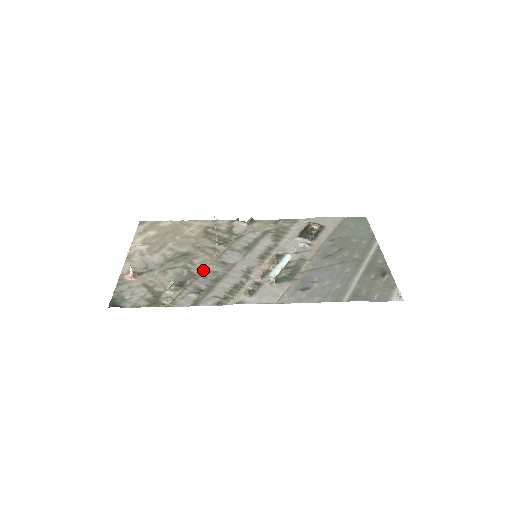
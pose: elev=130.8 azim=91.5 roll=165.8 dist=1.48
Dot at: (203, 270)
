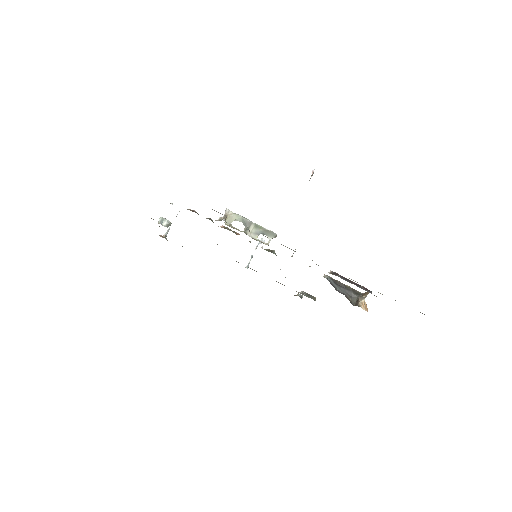
Dot at: occluded
